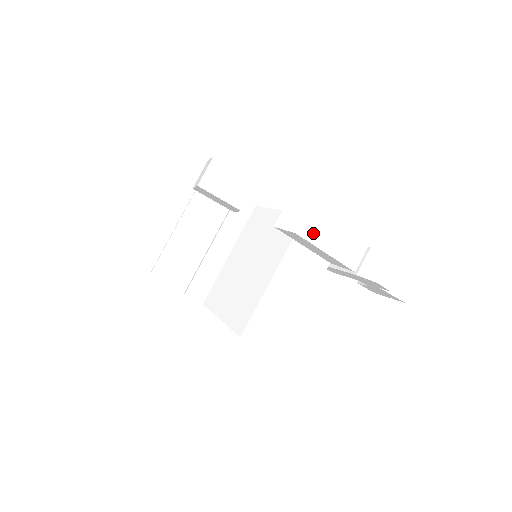
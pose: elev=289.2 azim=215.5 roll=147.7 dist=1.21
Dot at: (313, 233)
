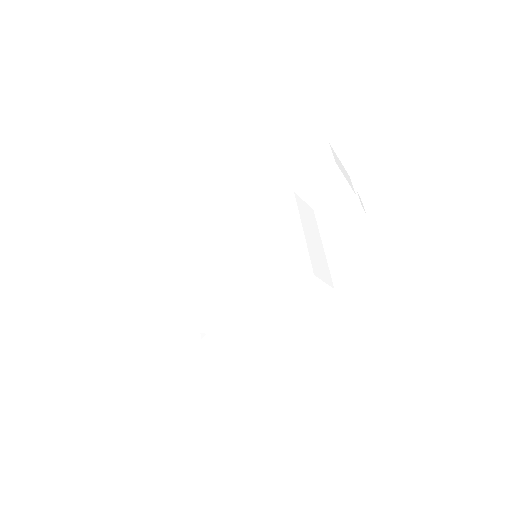
Dot at: (338, 165)
